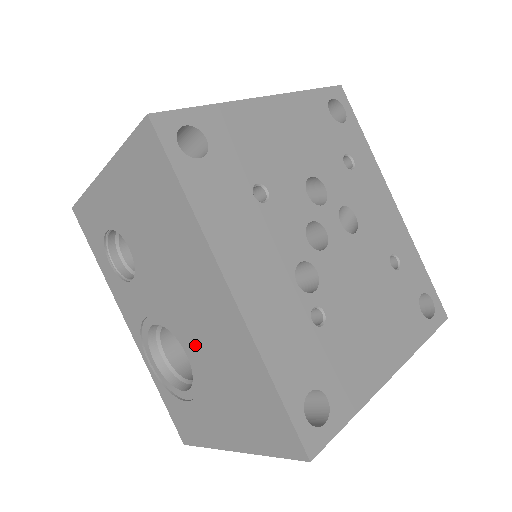
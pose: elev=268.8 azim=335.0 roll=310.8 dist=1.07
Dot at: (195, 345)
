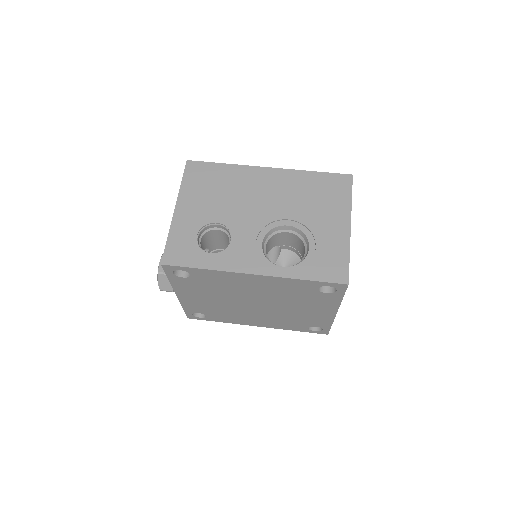
Dot at: (285, 210)
